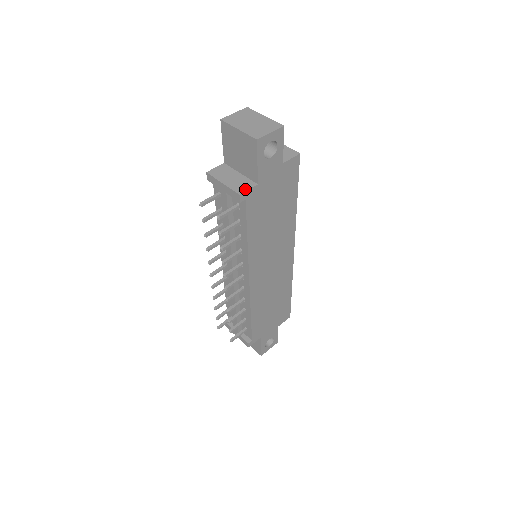
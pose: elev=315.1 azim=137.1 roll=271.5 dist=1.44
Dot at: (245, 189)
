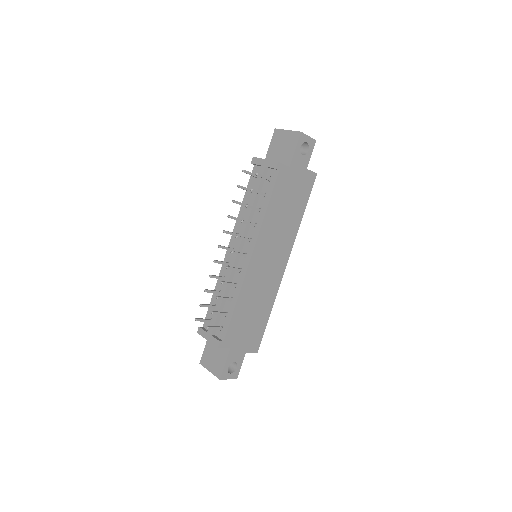
Dot at: (281, 163)
